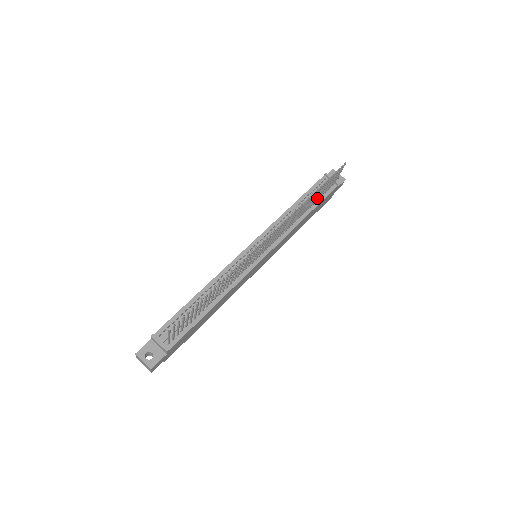
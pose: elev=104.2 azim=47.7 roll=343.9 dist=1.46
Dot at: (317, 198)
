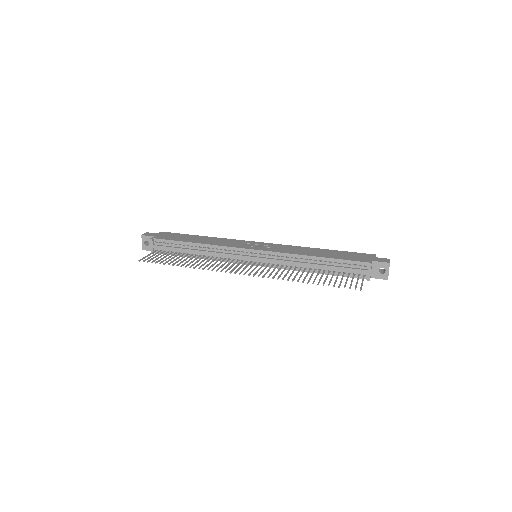
Dot at: (333, 273)
